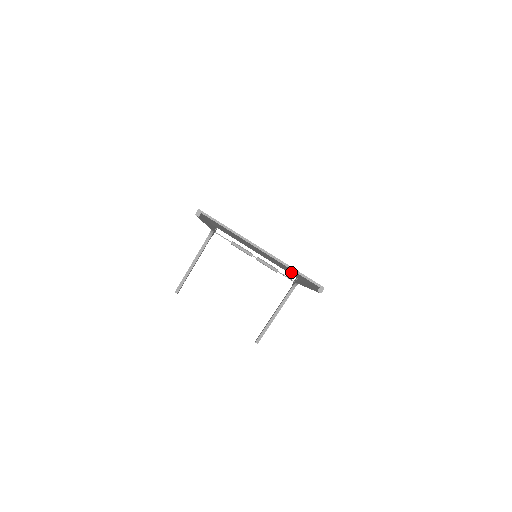
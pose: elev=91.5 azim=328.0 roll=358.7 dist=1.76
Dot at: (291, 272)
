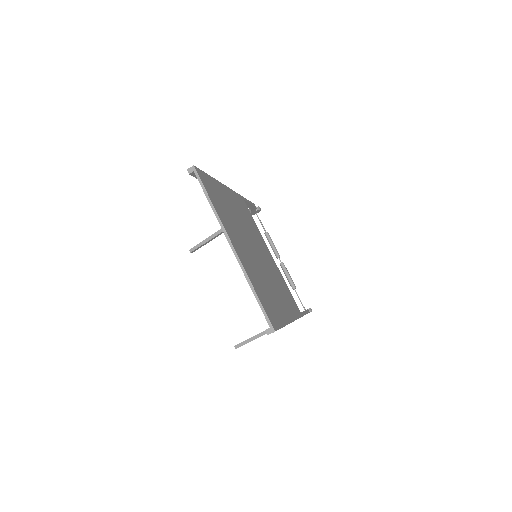
Dot at: occluded
